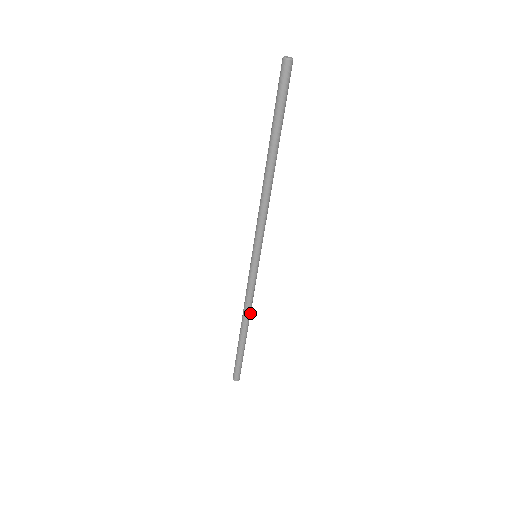
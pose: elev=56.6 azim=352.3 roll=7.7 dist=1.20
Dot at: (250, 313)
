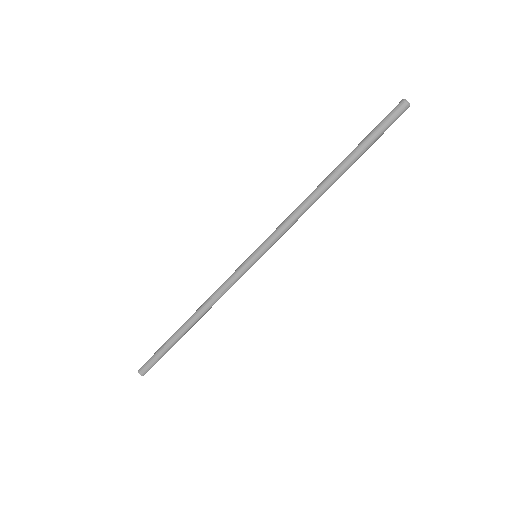
Dot at: (208, 310)
